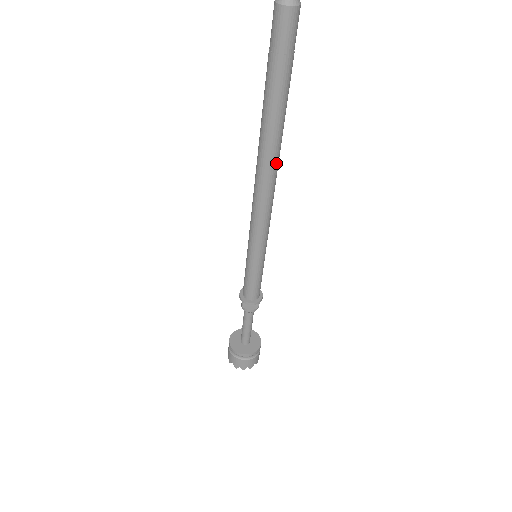
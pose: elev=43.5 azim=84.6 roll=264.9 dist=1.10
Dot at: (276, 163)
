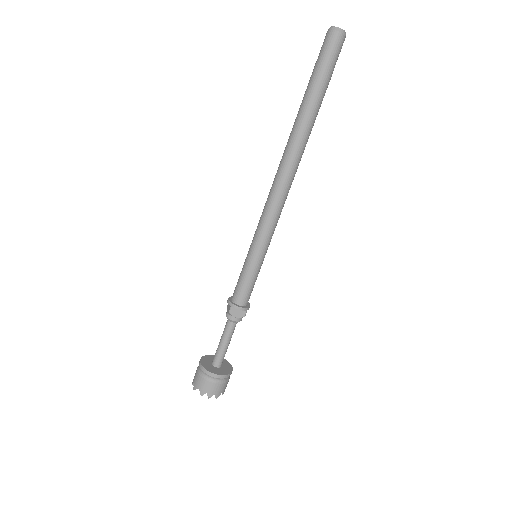
Dot at: (299, 159)
